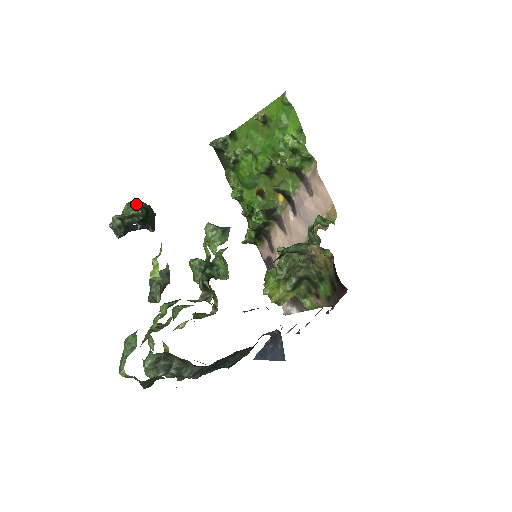
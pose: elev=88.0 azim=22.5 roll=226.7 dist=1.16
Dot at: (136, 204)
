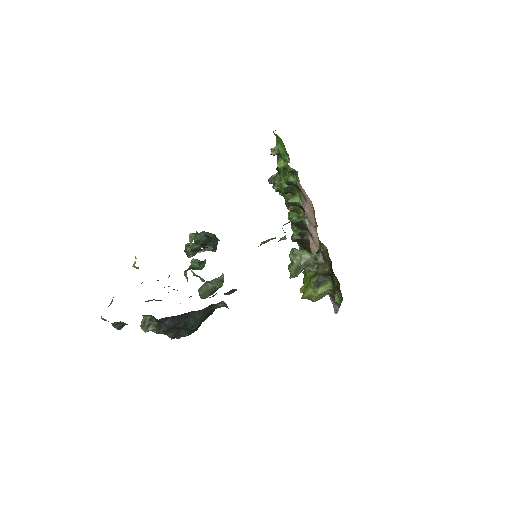
Dot at: occluded
